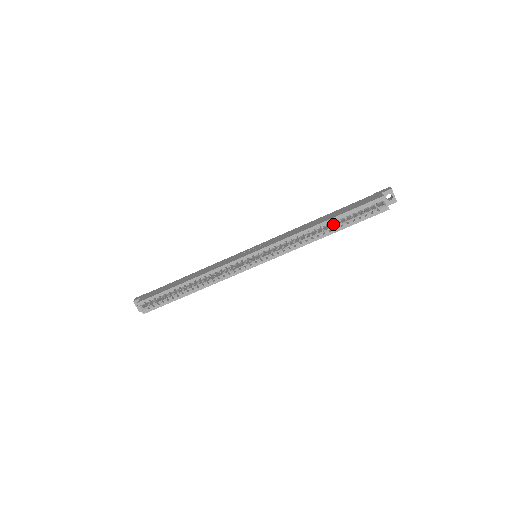
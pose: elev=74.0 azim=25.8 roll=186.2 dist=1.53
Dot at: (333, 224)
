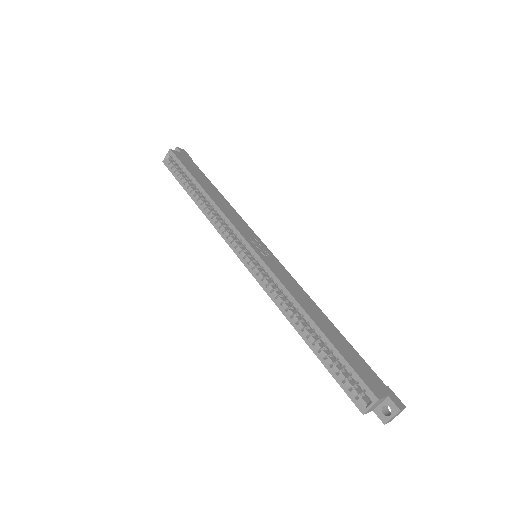
Dot at: (320, 339)
